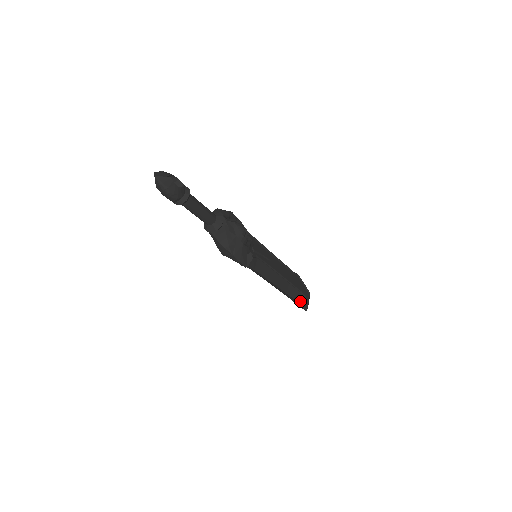
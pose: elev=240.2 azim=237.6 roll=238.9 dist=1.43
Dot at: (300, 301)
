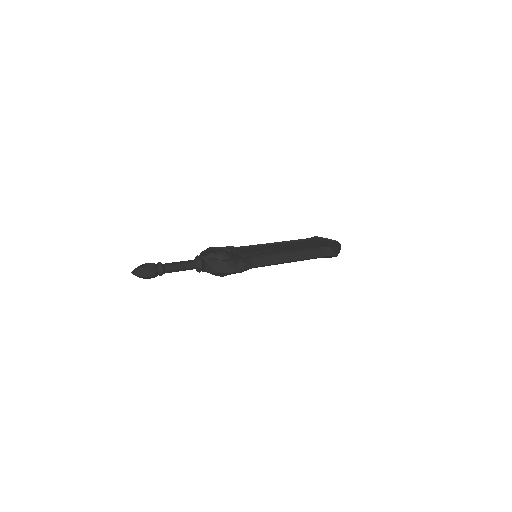
Dot at: (324, 254)
